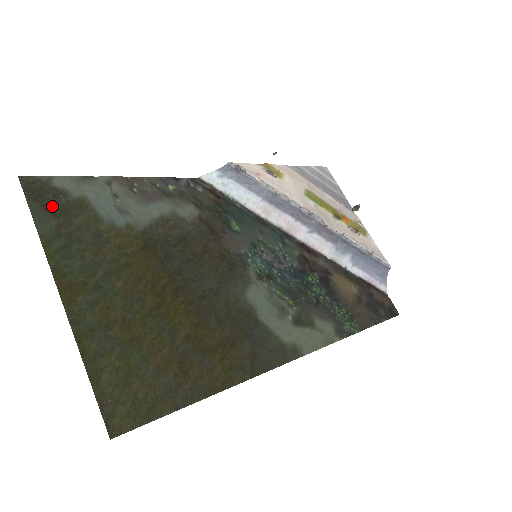
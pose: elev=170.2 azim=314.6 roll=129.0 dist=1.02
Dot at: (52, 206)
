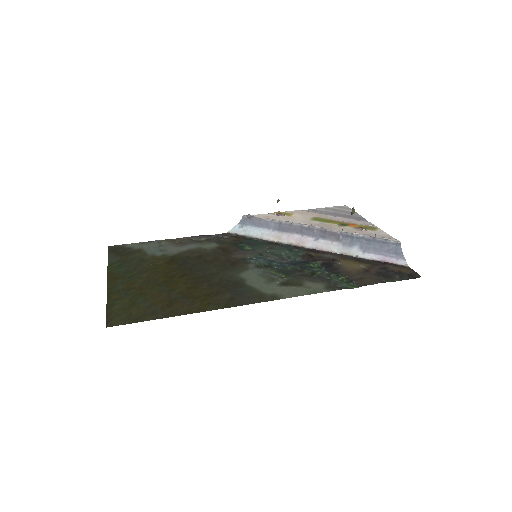
Dot at: (121, 253)
